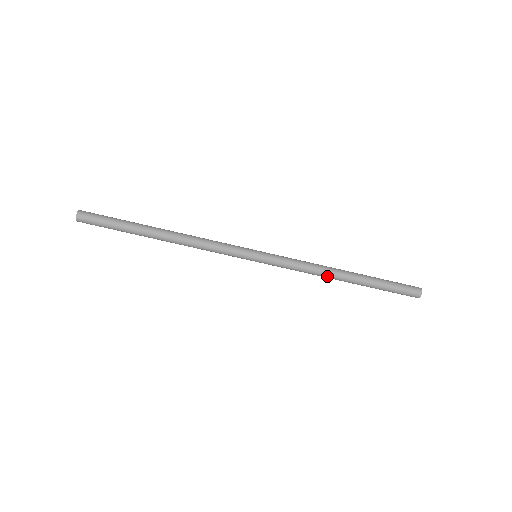
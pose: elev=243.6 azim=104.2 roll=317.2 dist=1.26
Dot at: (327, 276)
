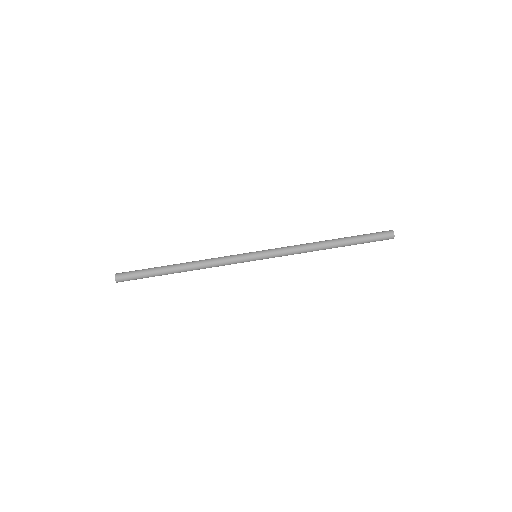
Dot at: (315, 250)
